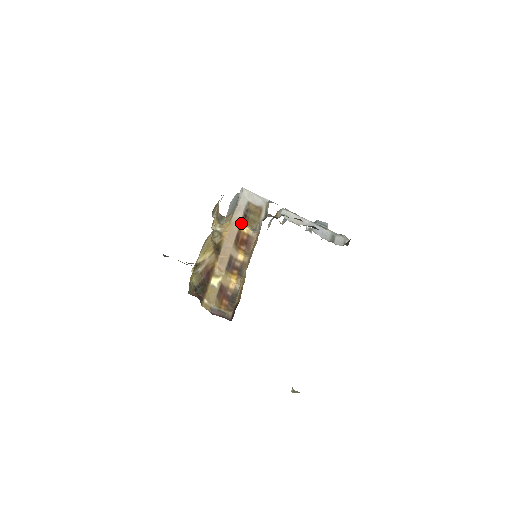
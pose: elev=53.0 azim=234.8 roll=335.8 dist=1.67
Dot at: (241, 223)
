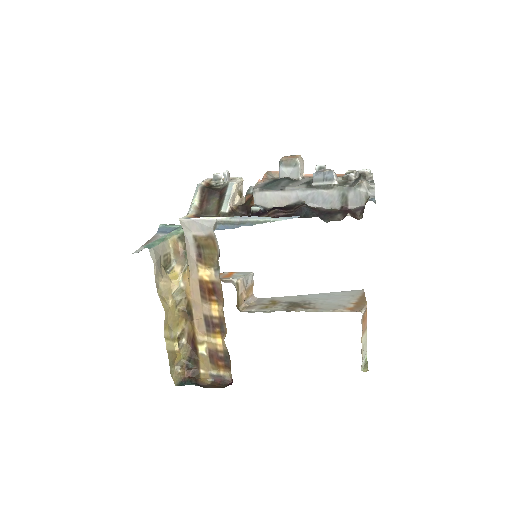
Dot at: (198, 270)
